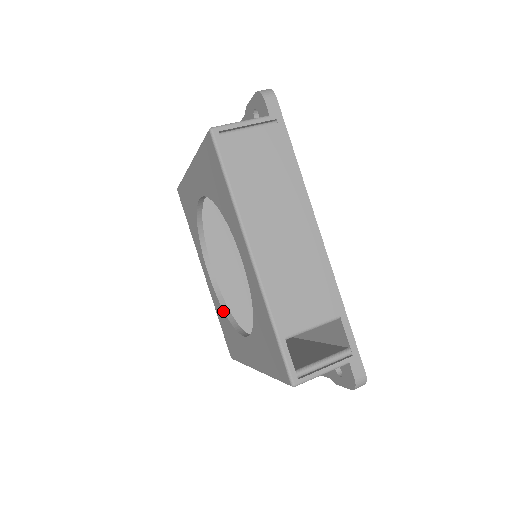
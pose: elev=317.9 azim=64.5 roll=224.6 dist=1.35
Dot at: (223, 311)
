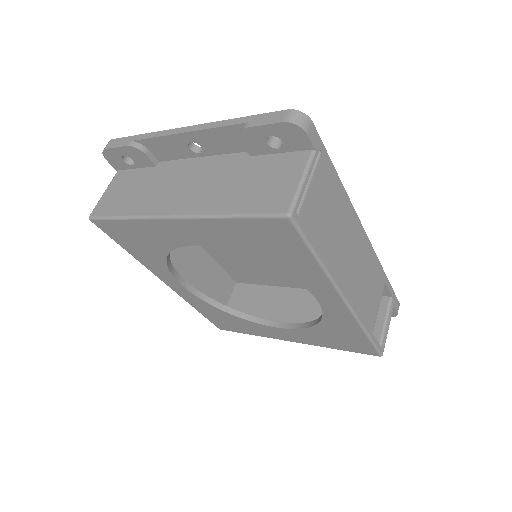
Dot at: (219, 310)
